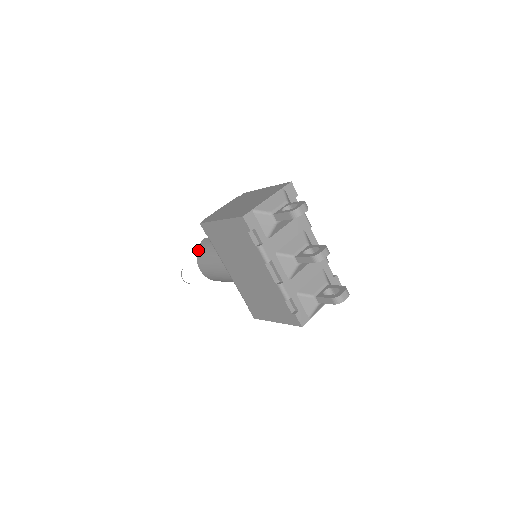
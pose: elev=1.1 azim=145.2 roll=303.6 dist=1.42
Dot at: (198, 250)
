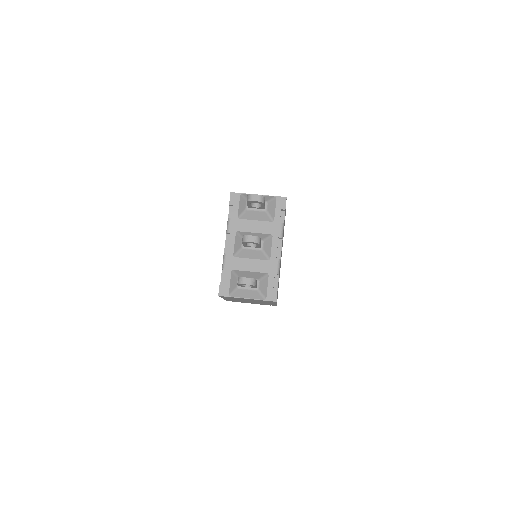
Dot at: occluded
